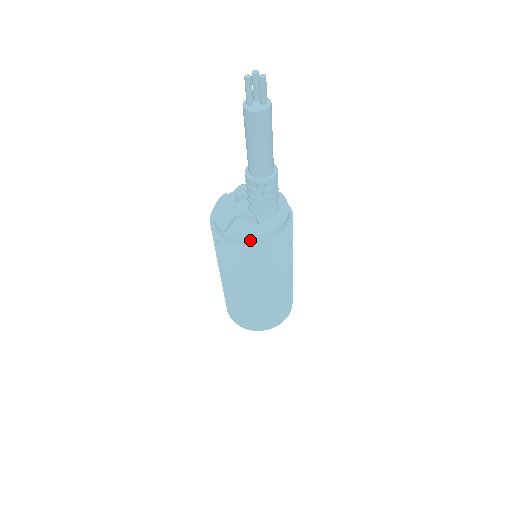
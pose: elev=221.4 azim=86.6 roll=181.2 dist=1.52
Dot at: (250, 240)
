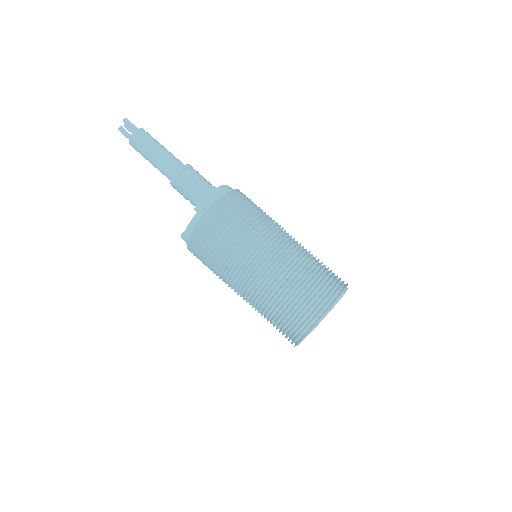
Dot at: (192, 219)
